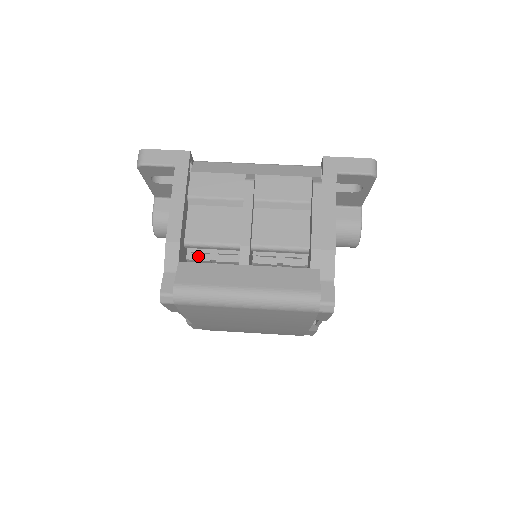
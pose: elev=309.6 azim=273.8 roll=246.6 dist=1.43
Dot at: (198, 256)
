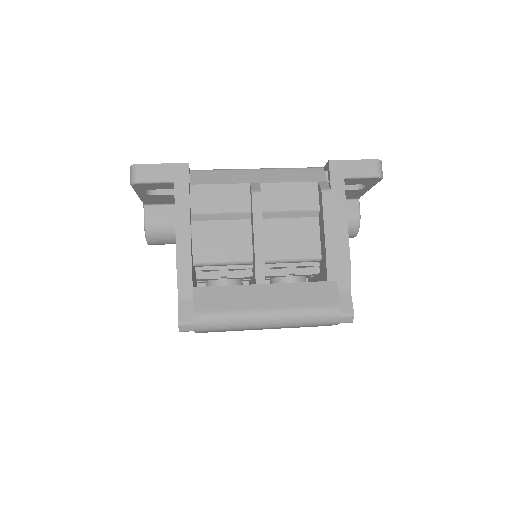
Dot at: (208, 274)
